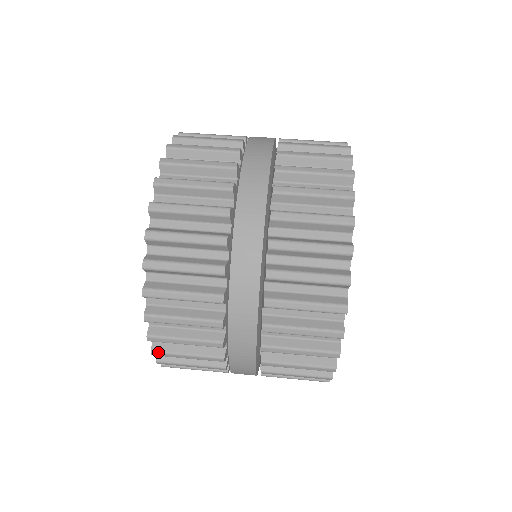
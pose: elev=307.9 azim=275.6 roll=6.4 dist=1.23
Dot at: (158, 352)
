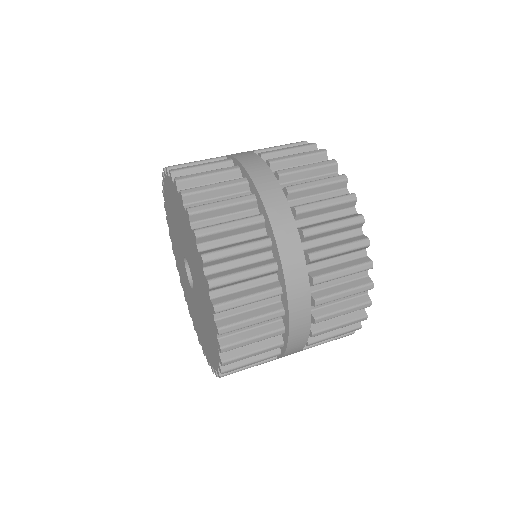
Dot at: (224, 327)
